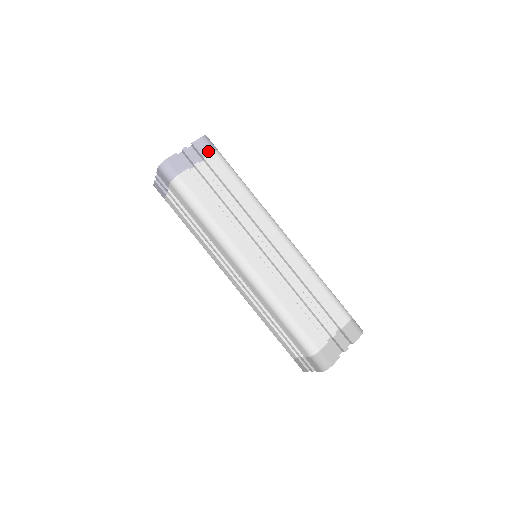
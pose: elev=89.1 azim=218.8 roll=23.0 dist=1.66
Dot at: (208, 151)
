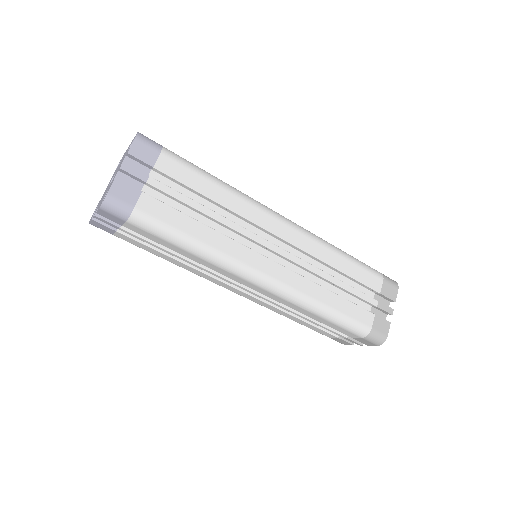
Dot at: (120, 221)
